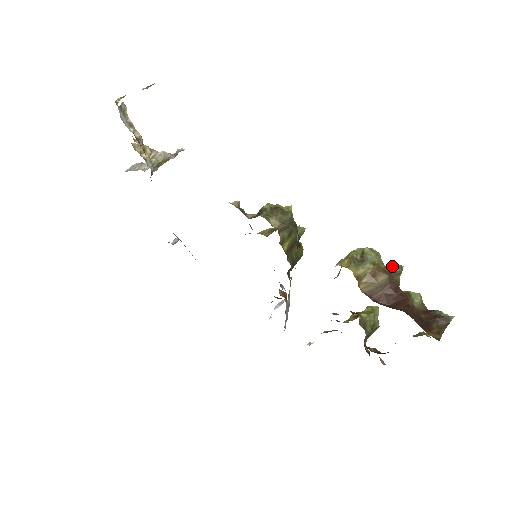
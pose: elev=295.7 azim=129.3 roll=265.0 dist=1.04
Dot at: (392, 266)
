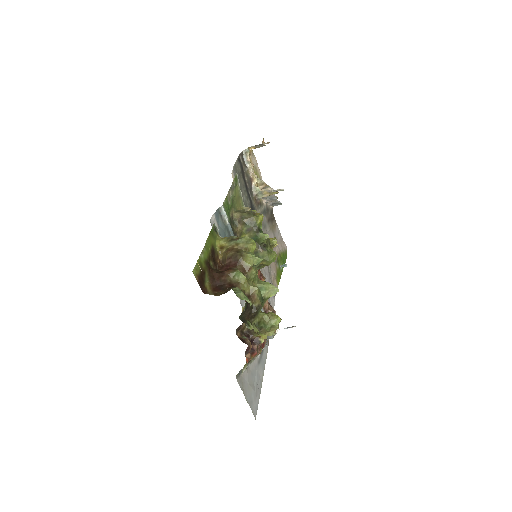
Dot at: (246, 251)
